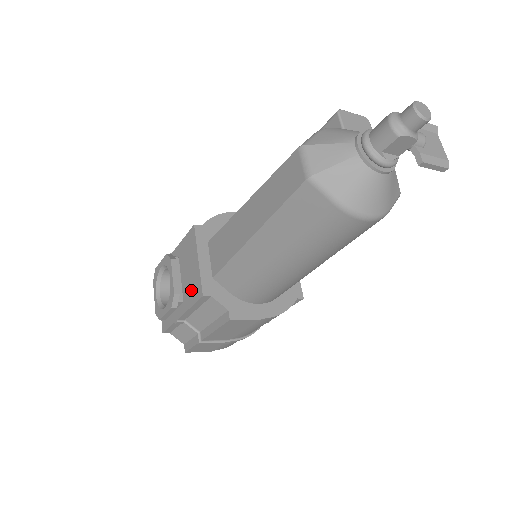
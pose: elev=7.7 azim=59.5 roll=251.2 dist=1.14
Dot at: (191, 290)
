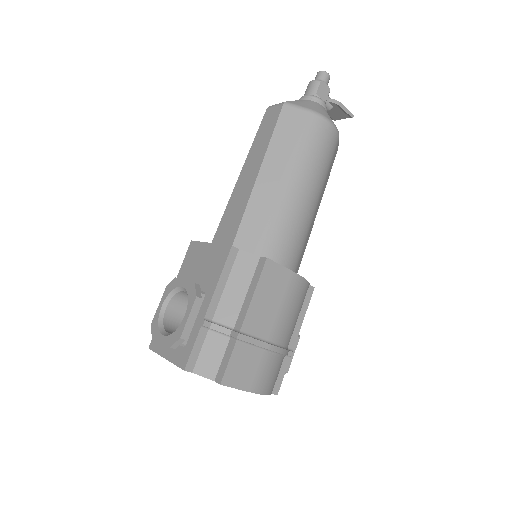
Dot at: (213, 268)
